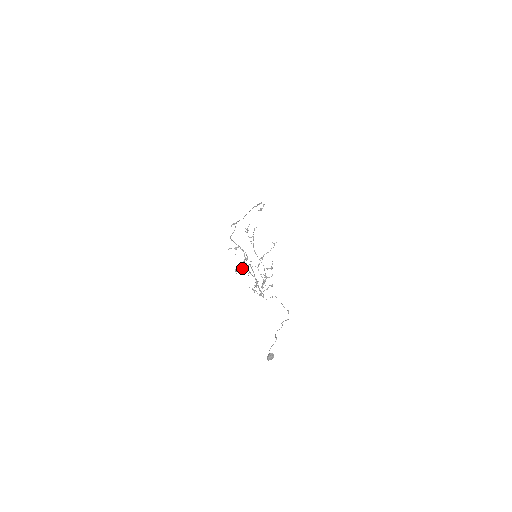
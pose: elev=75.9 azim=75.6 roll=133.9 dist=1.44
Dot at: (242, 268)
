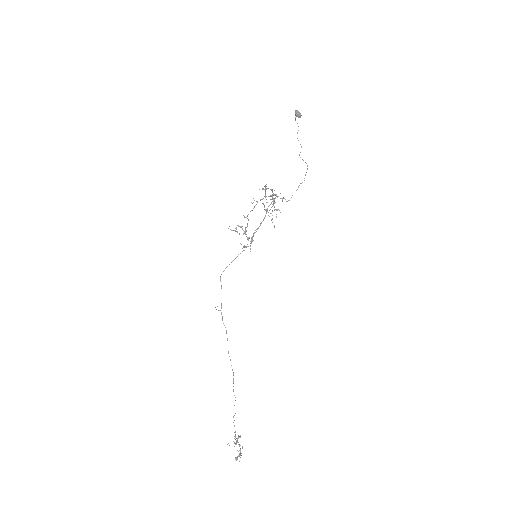
Dot at: (244, 233)
